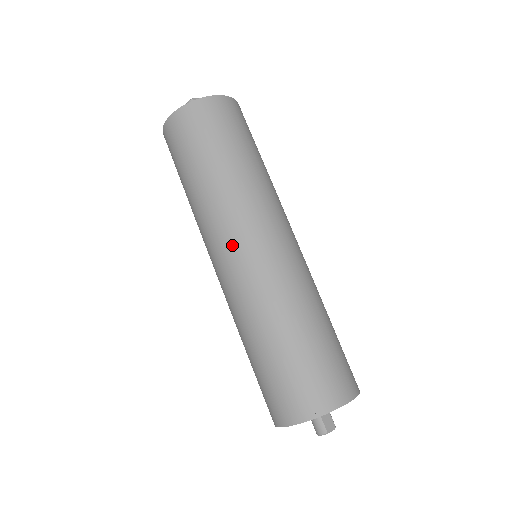
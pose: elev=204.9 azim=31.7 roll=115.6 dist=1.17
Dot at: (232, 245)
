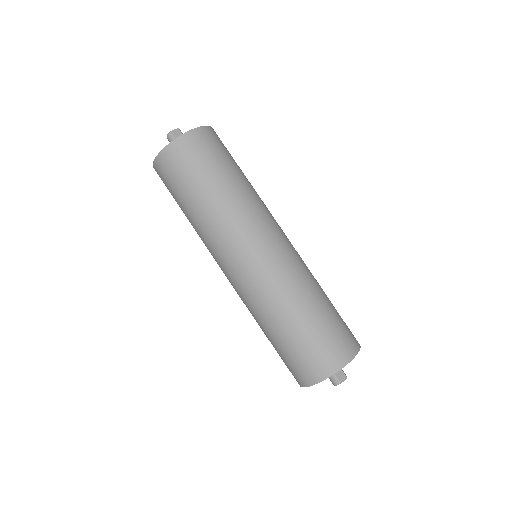
Dot at: (233, 258)
